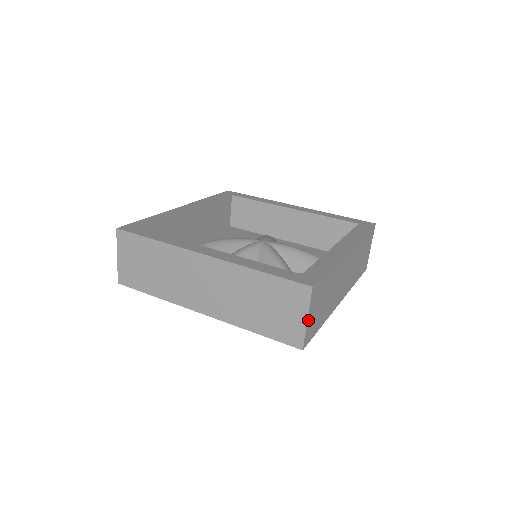
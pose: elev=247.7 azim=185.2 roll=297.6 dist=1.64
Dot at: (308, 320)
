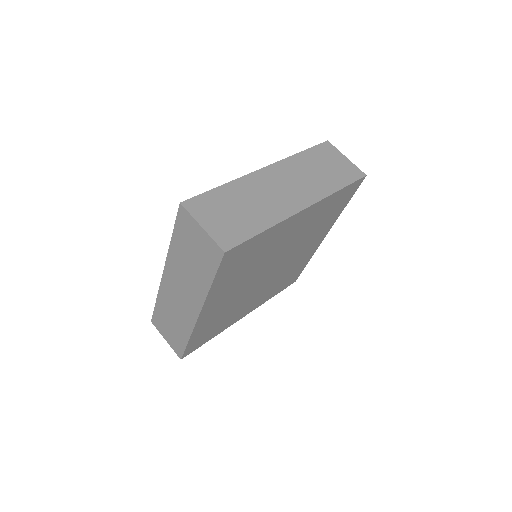
Dot at: (347, 161)
